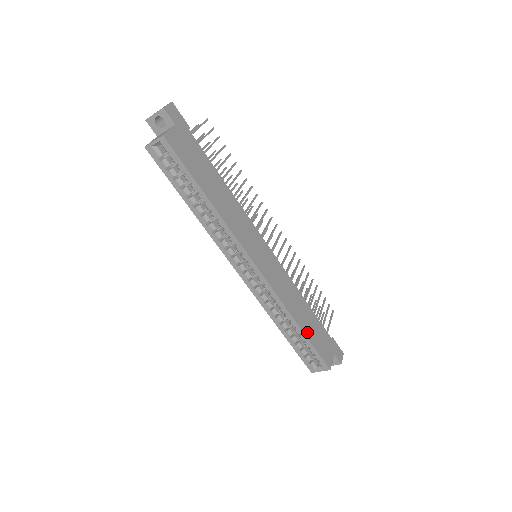
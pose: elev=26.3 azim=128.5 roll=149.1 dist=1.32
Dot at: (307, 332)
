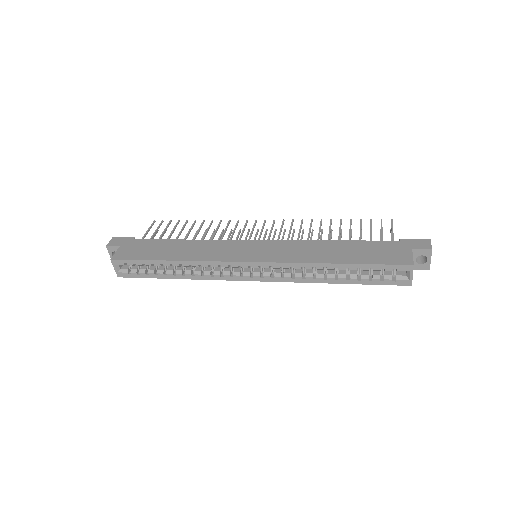
Dot at: (351, 260)
